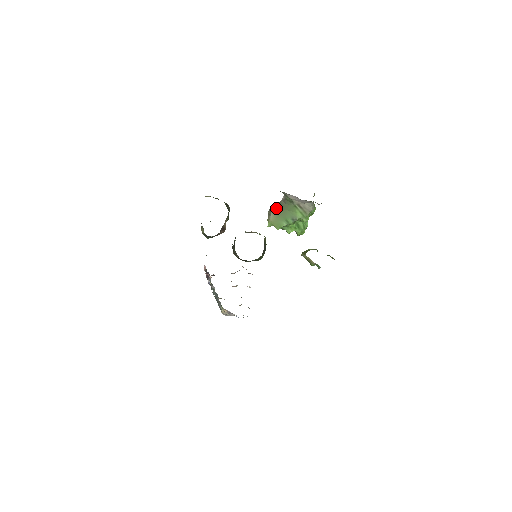
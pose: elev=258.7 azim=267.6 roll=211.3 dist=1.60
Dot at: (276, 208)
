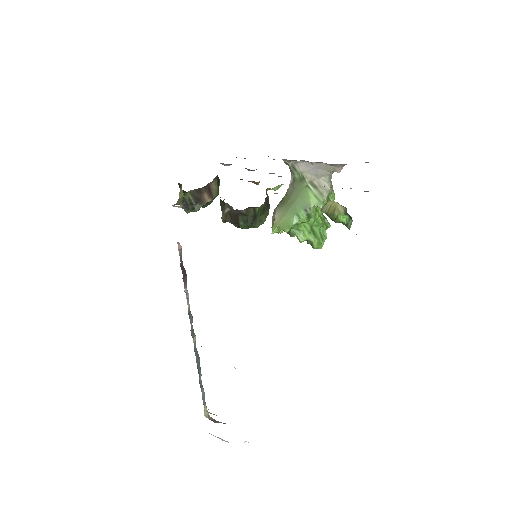
Dot at: (282, 203)
